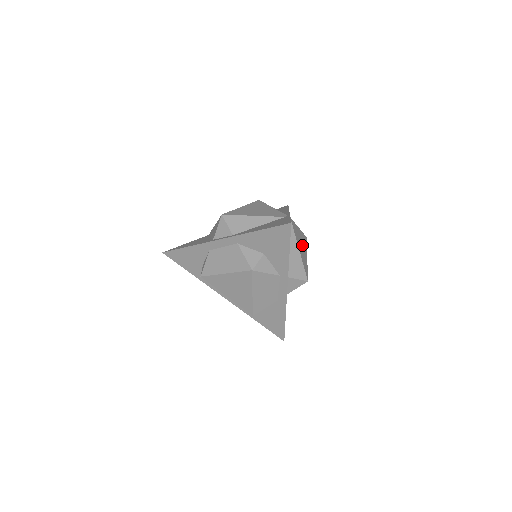
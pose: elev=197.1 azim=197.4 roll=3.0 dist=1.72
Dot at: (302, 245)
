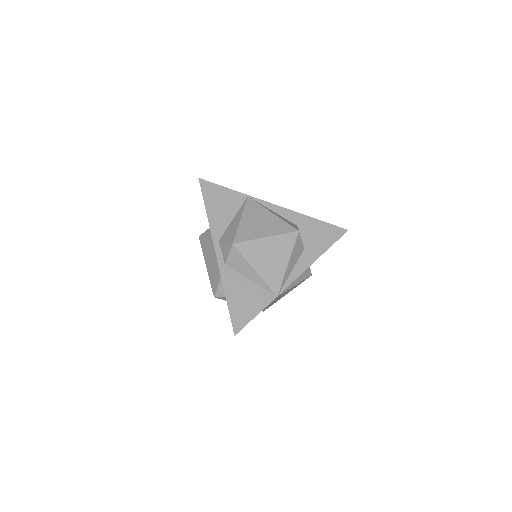
Dot at: (263, 224)
